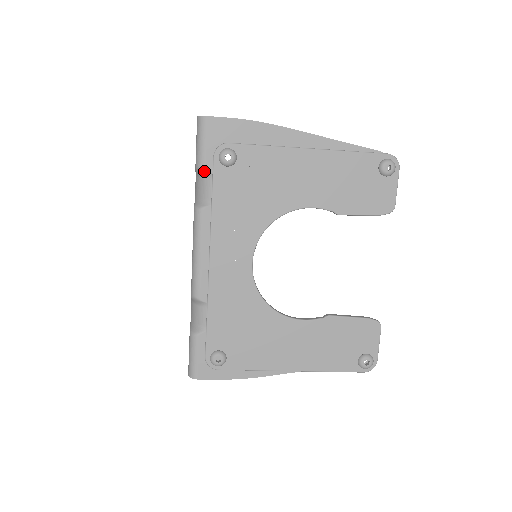
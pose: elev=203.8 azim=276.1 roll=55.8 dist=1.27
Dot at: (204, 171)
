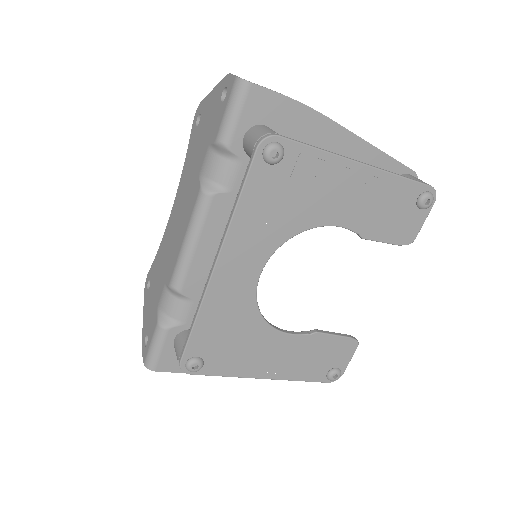
Dot at: (227, 150)
